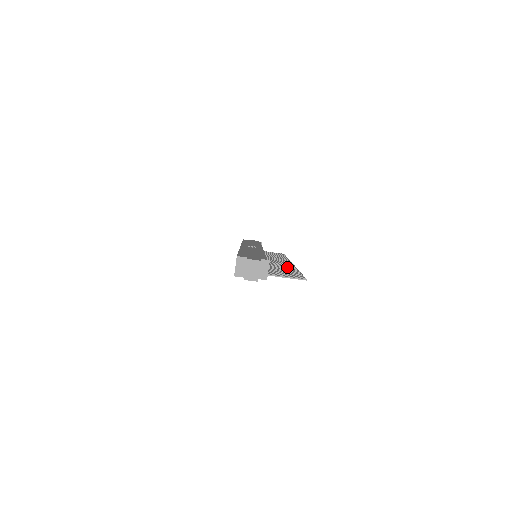
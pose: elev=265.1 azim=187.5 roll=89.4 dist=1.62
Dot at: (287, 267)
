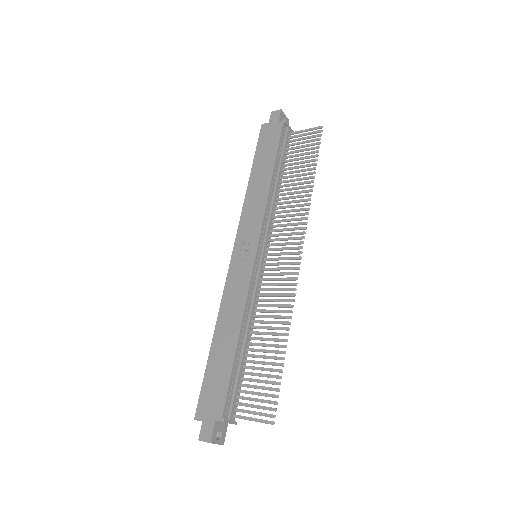
Dot at: (279, 318)
